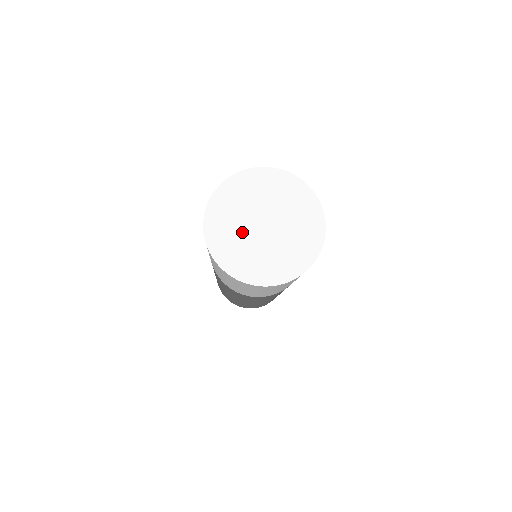
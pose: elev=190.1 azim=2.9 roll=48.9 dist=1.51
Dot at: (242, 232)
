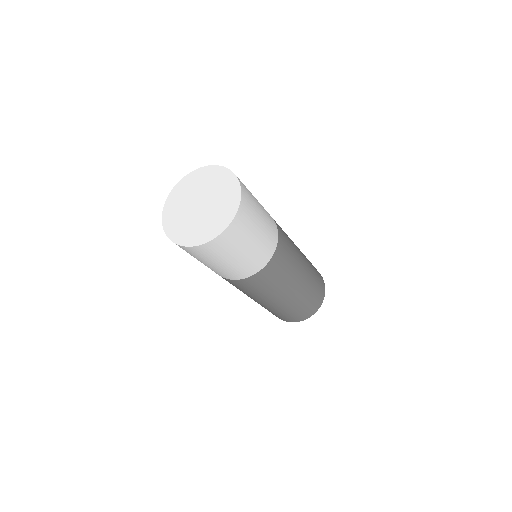
Dot at: (185, 213)
